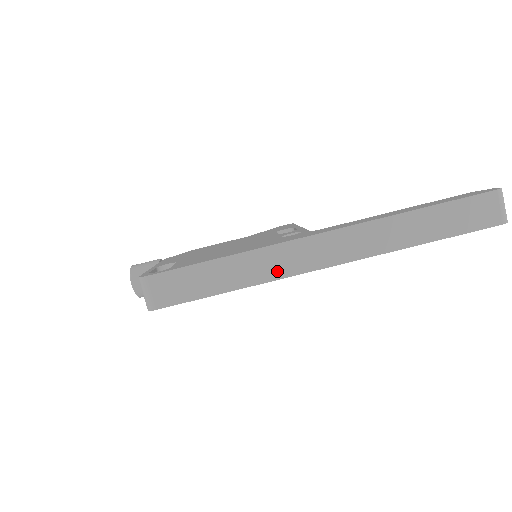
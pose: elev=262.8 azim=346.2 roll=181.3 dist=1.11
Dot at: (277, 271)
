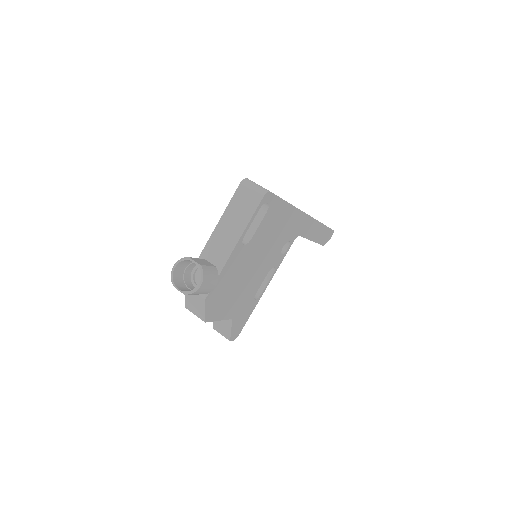
Dot at: occluded
